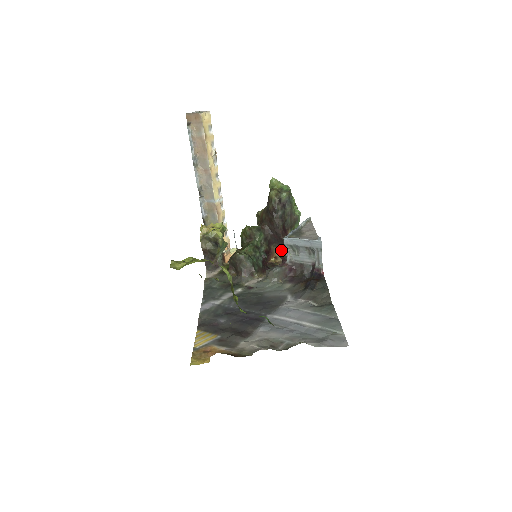
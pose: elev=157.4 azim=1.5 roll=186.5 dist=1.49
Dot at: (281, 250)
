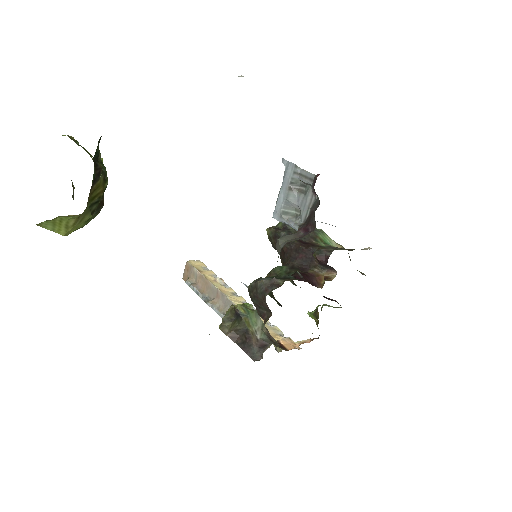
Dot at: occluded
